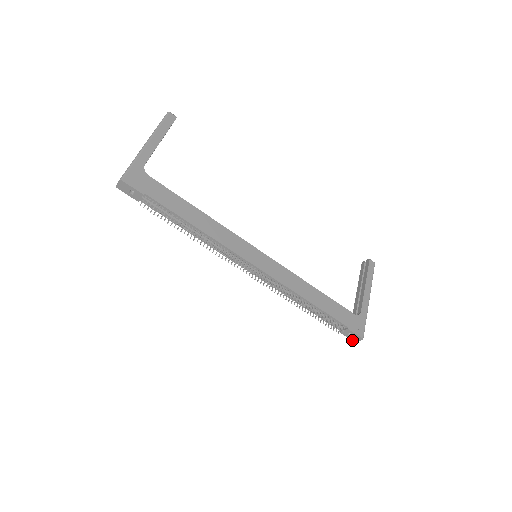
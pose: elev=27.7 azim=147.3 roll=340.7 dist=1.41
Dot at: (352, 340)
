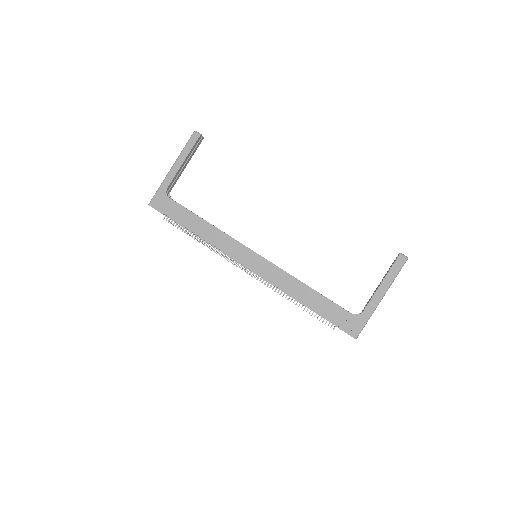
Dot at: occluded
